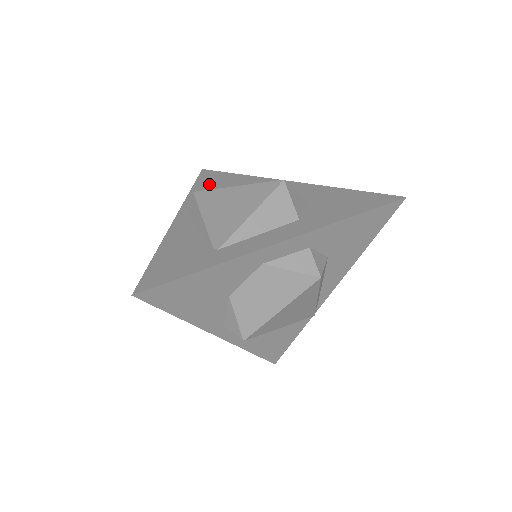
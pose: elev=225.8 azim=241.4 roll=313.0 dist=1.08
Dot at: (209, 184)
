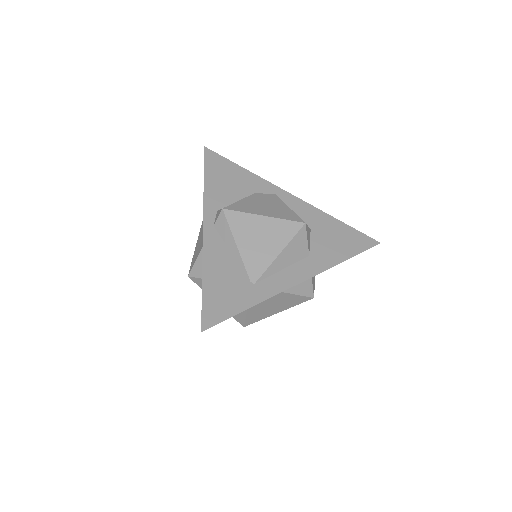
Dot at: (219, 178)
